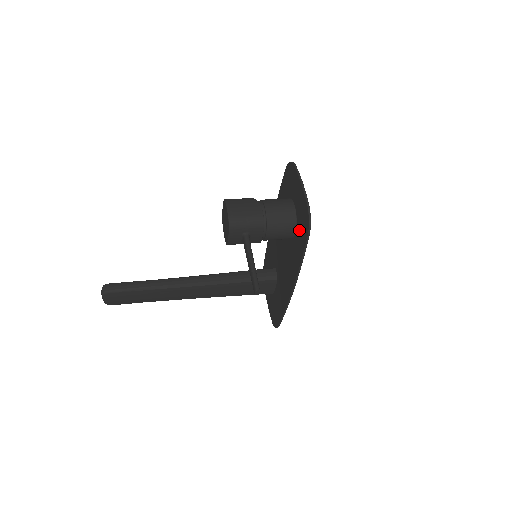
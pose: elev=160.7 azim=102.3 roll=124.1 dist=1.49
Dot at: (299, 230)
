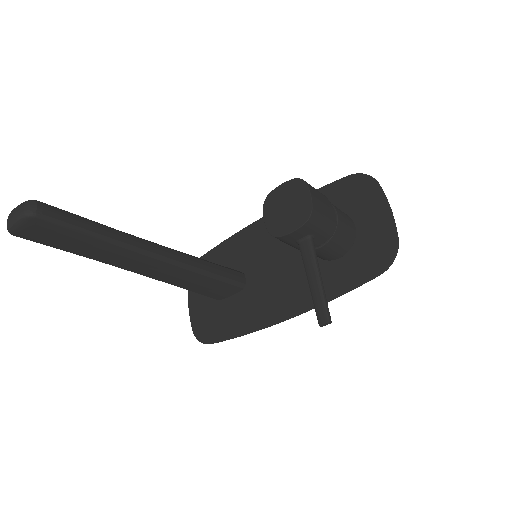
Dot at: (355, 258)
